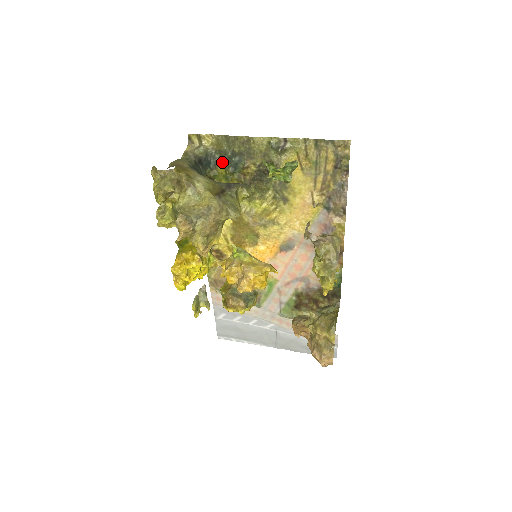
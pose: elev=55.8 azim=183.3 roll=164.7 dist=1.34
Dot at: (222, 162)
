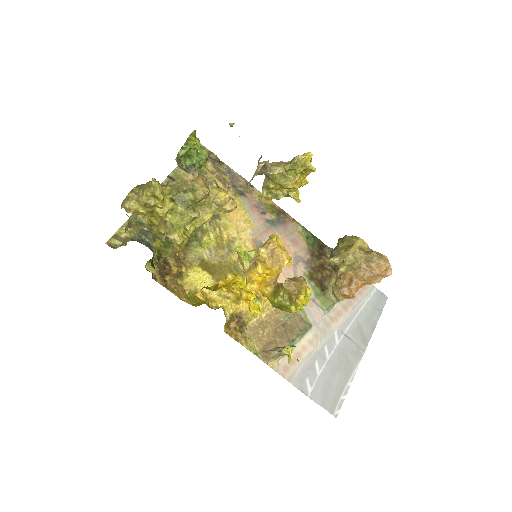
Dot at: (151, 237)
